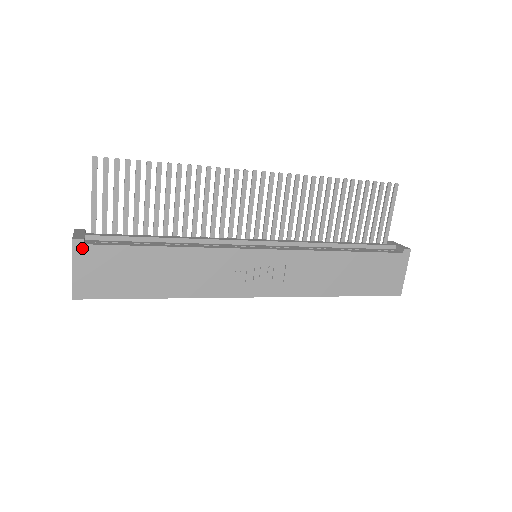
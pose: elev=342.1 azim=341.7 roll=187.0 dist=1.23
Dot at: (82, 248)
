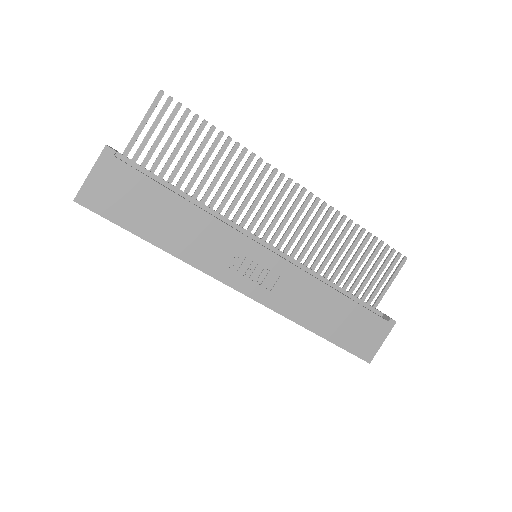
Dot at: (110, 158)
